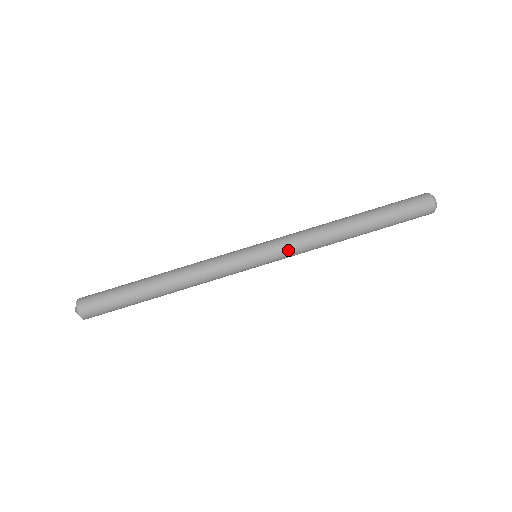
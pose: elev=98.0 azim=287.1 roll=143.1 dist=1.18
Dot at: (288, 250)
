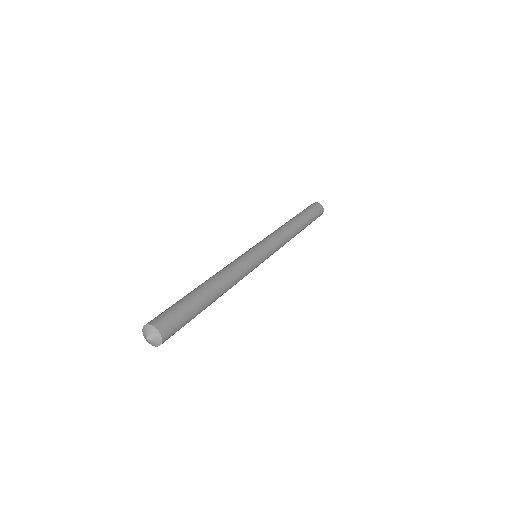
Dot at: (267, 238)
